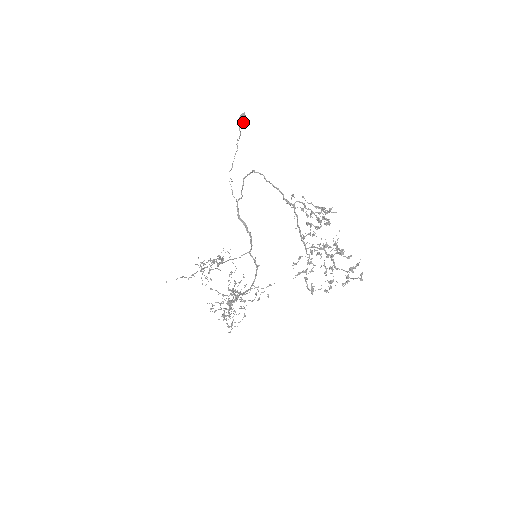
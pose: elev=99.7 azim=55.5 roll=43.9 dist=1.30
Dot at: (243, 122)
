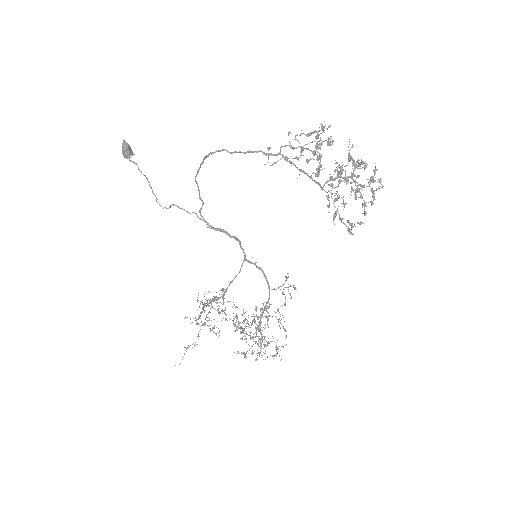
Dot at: (129, 151)
